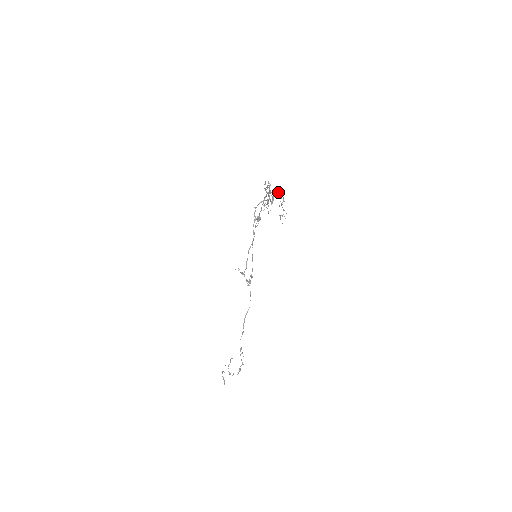
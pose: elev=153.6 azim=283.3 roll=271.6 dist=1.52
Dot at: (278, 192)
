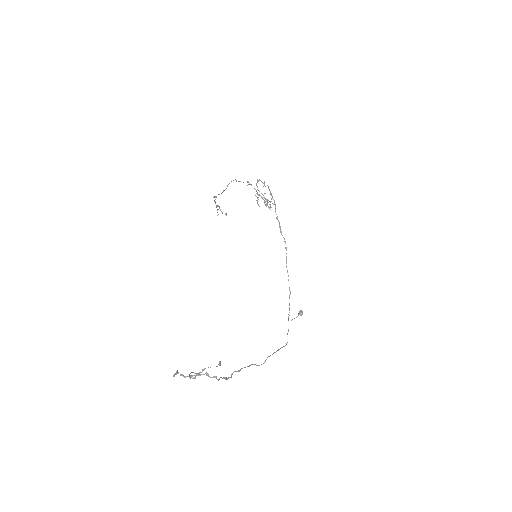
Dot at: (274, 203)
